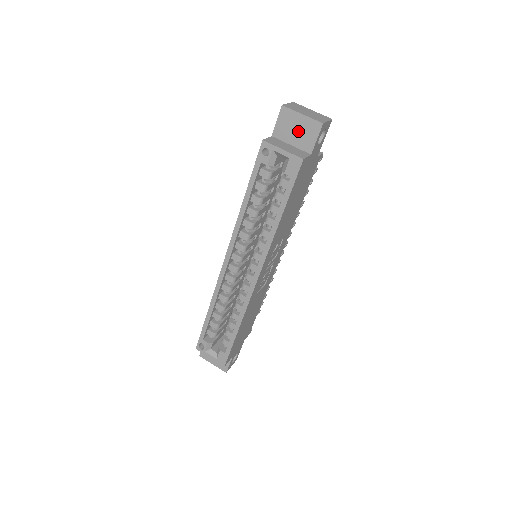
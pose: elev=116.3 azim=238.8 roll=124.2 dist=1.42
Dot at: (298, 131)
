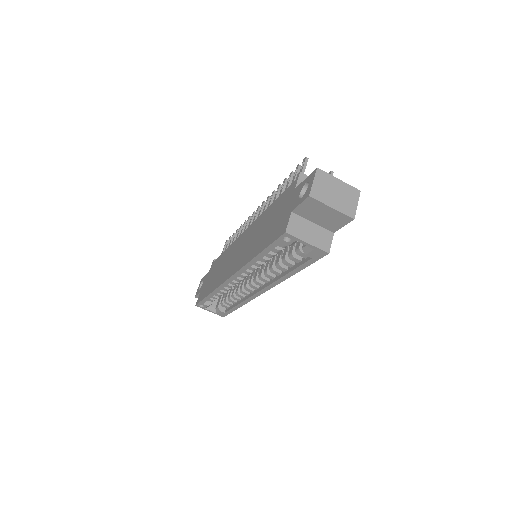
Dot at: (324, 216)
